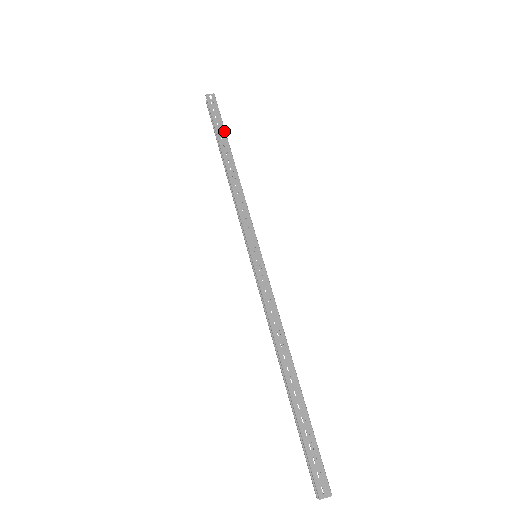
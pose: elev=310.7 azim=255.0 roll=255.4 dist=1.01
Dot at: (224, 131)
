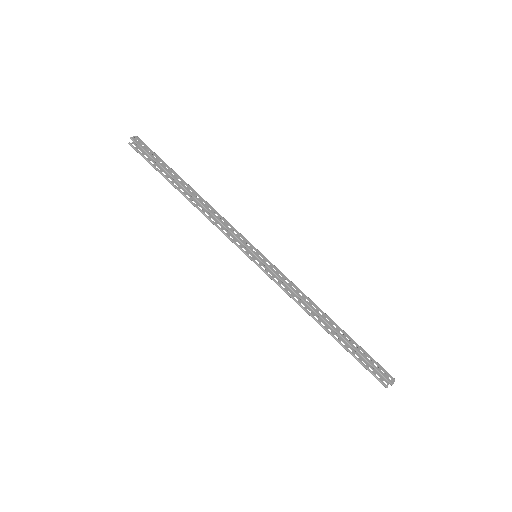
Dot at: (168, 166)
